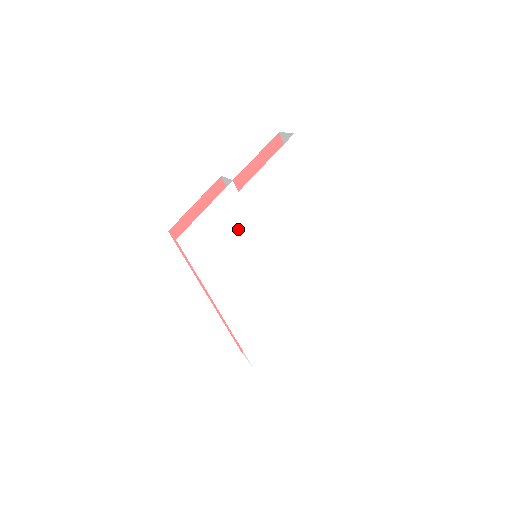
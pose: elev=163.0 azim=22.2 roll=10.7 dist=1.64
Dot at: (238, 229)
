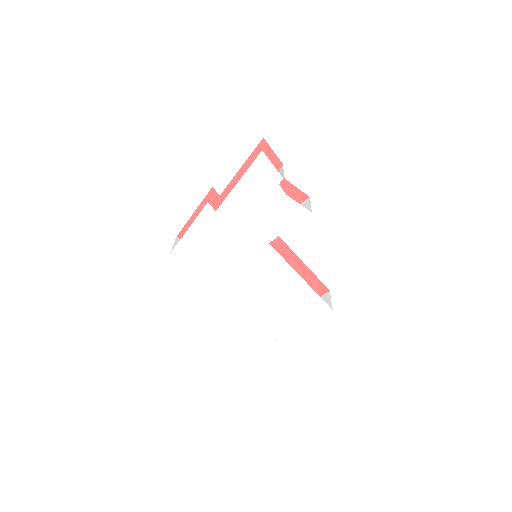
Dot at: (224, 241)
